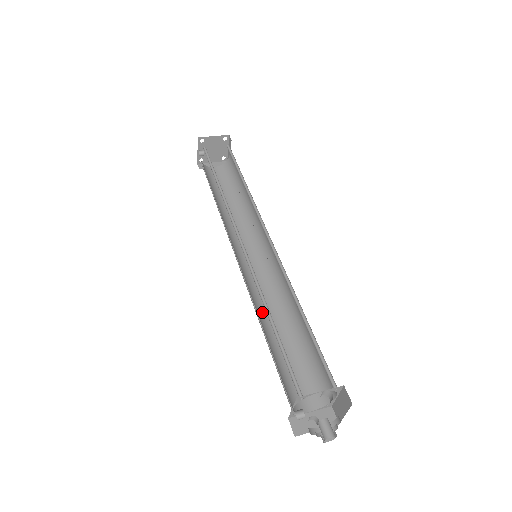
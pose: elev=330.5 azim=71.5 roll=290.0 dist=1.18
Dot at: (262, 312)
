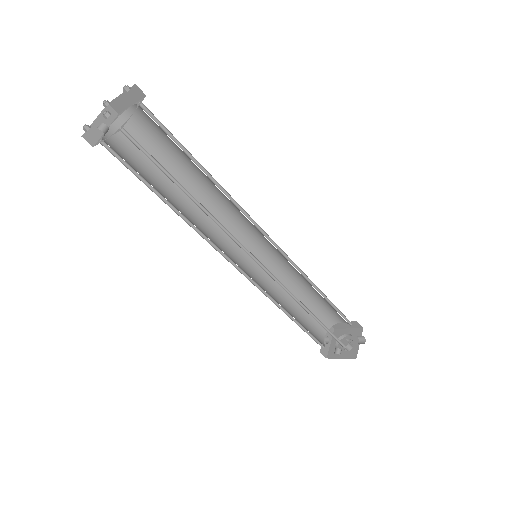
Dot at: (274, 297)
